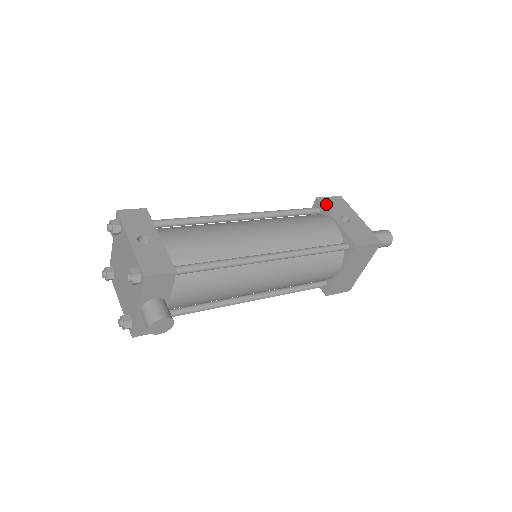
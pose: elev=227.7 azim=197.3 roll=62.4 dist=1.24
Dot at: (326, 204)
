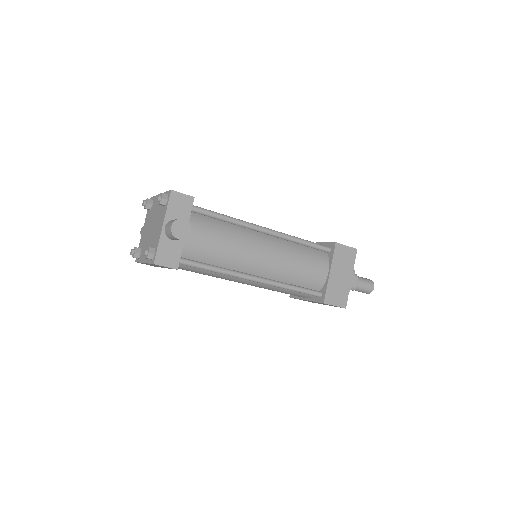
Dot at: occluded
